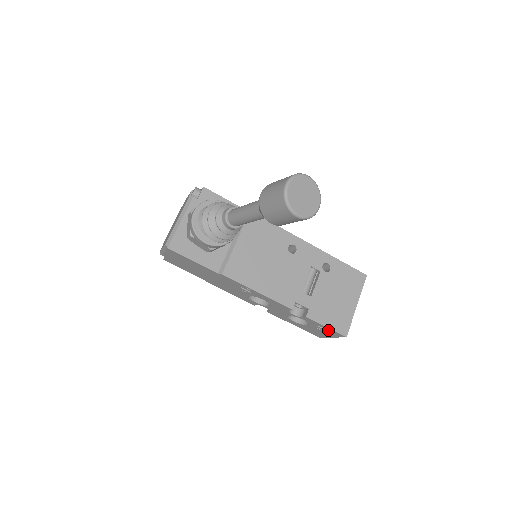
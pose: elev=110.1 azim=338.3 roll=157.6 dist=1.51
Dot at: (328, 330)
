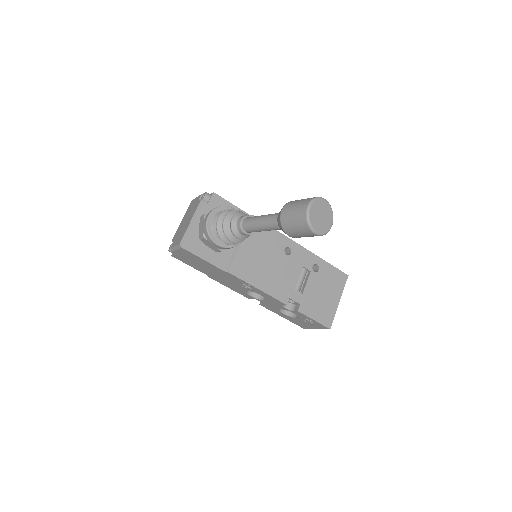
Dot at: (314, 323)
